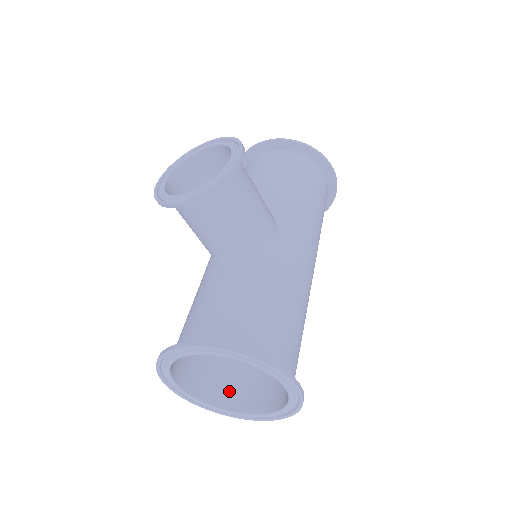
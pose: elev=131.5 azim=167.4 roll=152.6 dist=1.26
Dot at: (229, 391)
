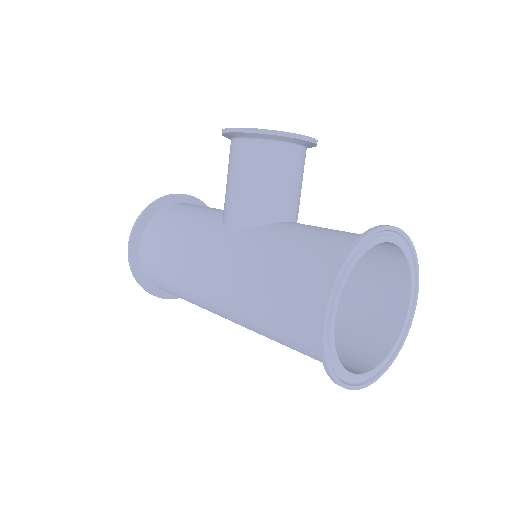
Dot at: occluded
